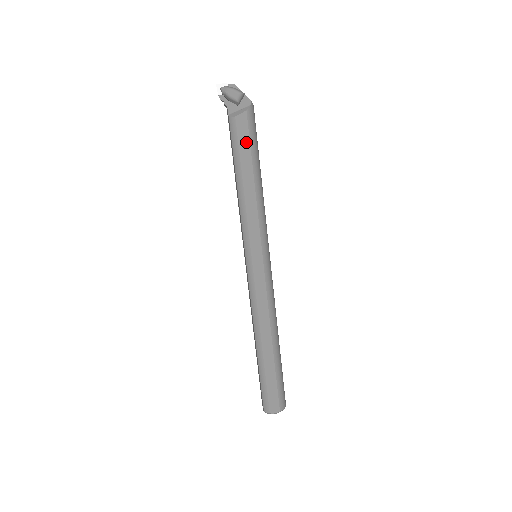
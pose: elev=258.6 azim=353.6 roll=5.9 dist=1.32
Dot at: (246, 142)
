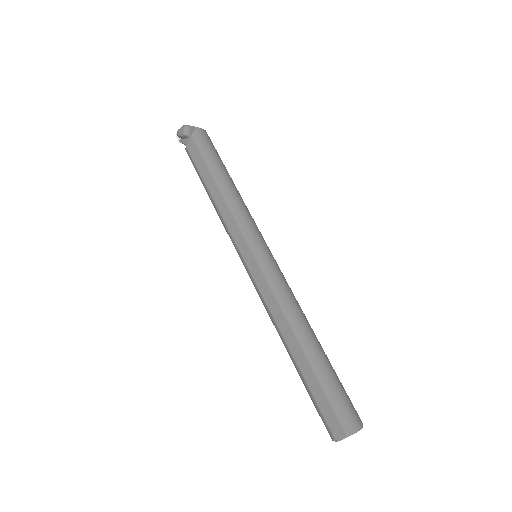
Dot at: (200, 160)
